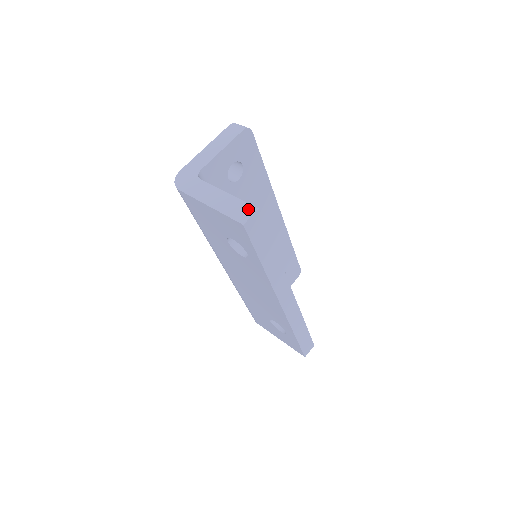
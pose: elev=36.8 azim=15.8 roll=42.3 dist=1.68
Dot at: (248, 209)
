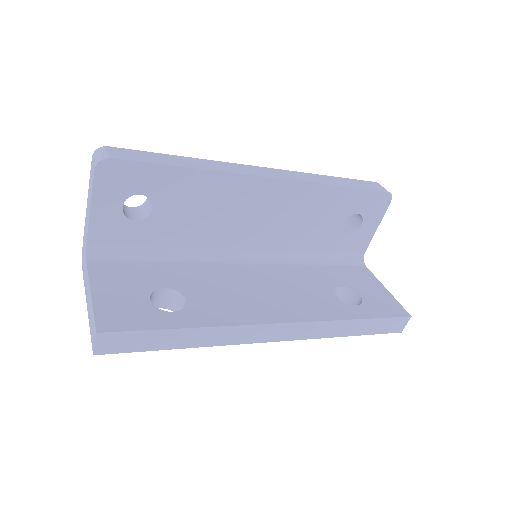
Dot at: (94, 330)
